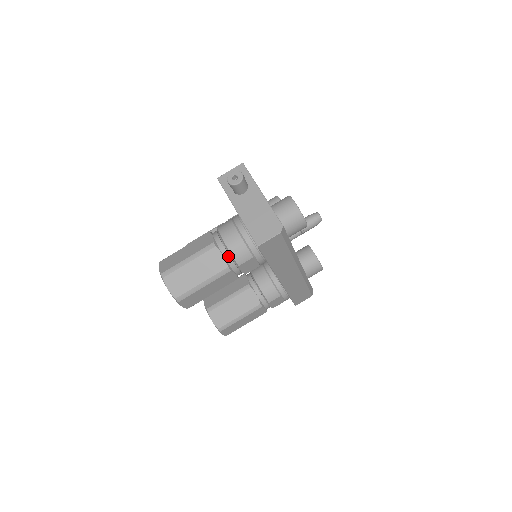
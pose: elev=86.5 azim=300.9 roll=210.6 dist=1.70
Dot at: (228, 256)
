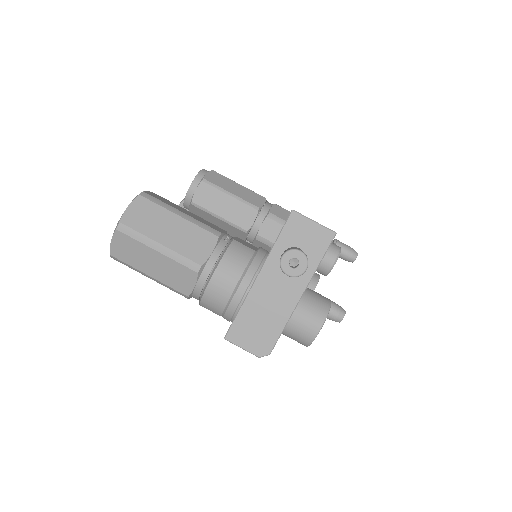
Dot at: (199, 291)
